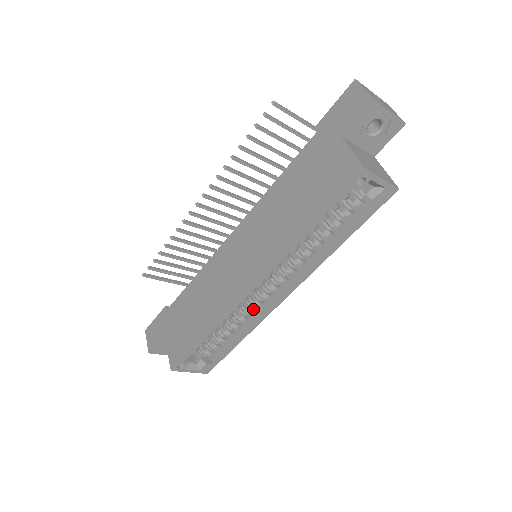
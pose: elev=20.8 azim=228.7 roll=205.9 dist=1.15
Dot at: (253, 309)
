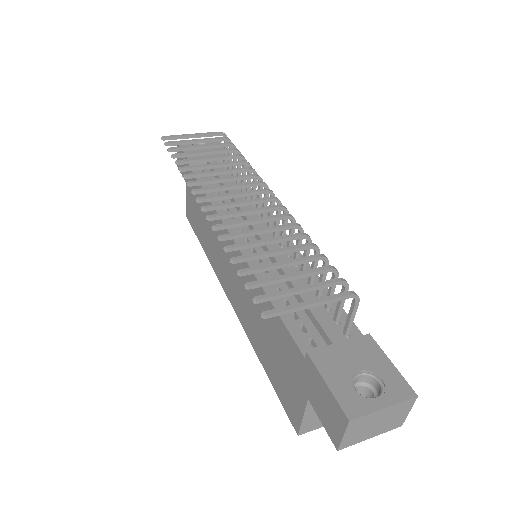
Dot at: occluded
